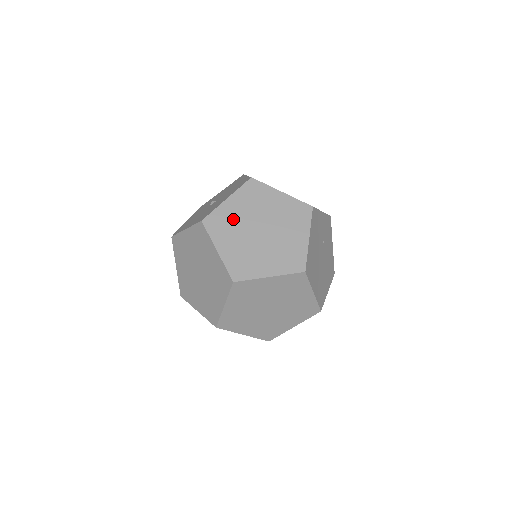
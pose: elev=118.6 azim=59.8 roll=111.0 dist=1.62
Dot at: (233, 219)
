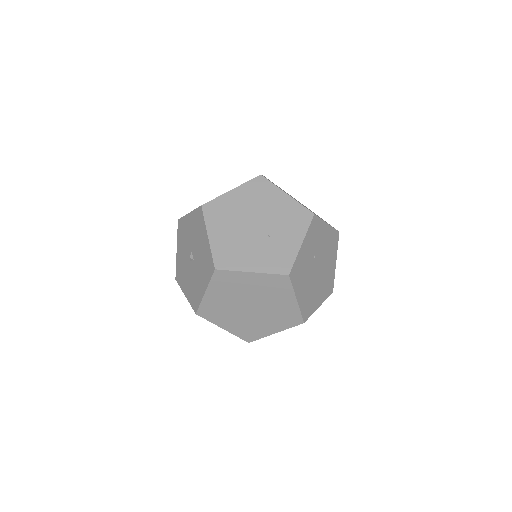
Dot at: (221, 306)
